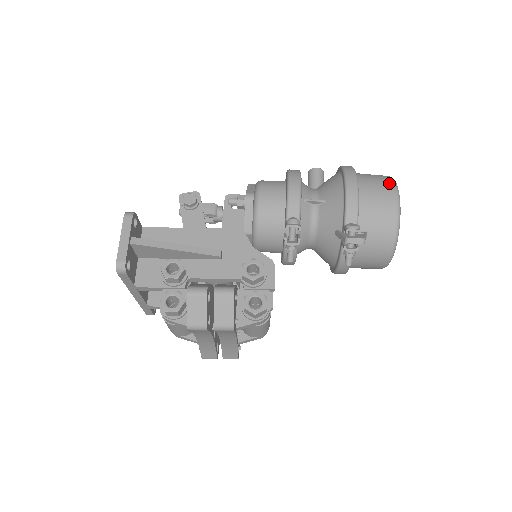
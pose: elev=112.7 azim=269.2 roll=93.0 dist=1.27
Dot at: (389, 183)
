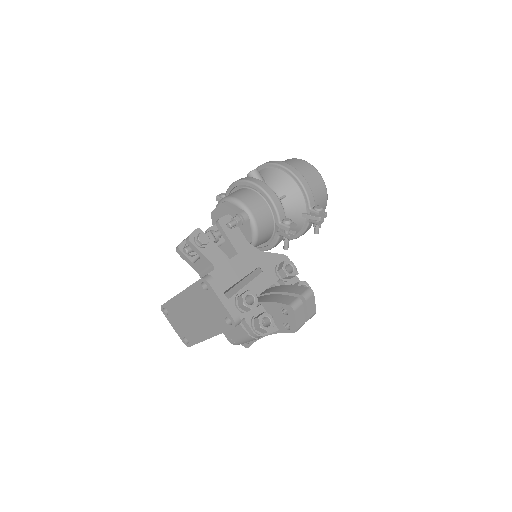
Dot at: (310, 166)
